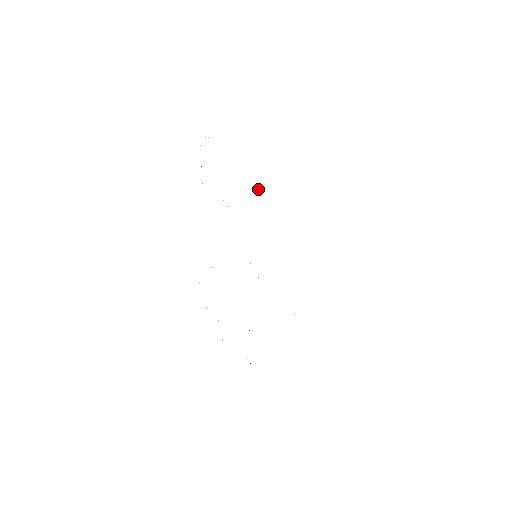
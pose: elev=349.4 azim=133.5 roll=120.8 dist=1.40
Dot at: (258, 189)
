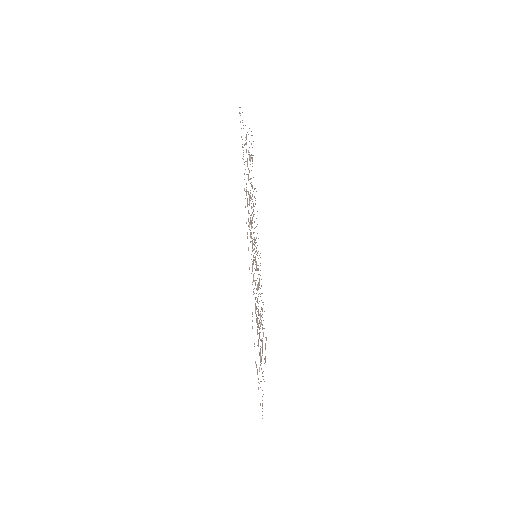
Dot at: occluded
